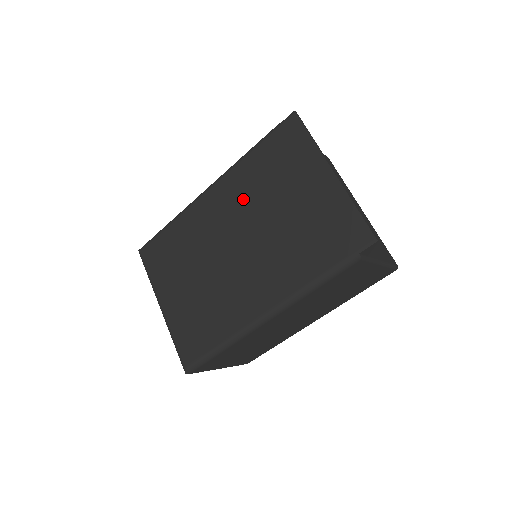
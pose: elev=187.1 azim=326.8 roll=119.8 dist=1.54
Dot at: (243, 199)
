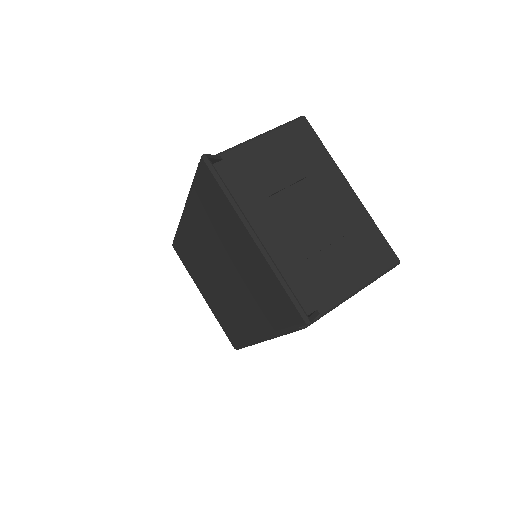
Dot at: (207, 235)
